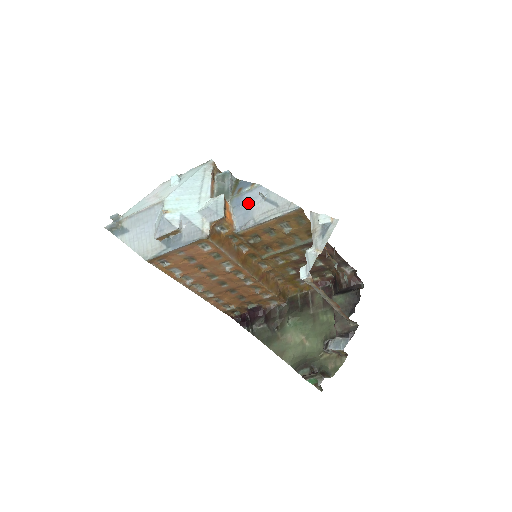
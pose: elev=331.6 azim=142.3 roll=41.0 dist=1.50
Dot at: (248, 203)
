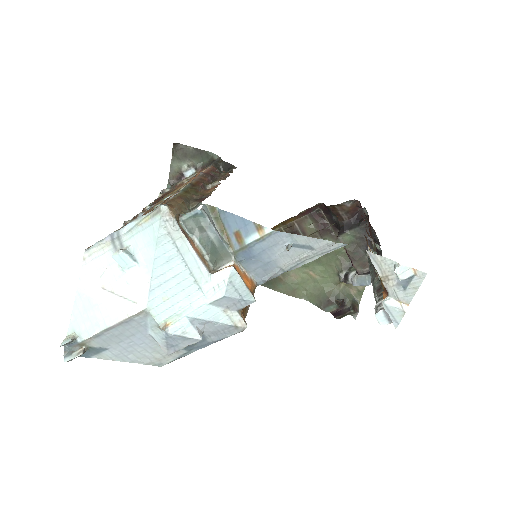
Dot at: (264, 254)
